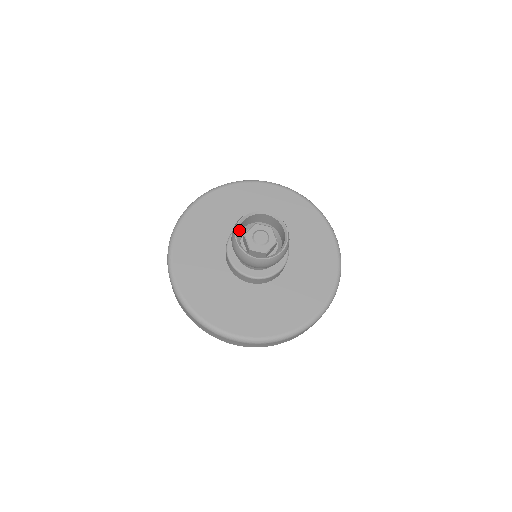
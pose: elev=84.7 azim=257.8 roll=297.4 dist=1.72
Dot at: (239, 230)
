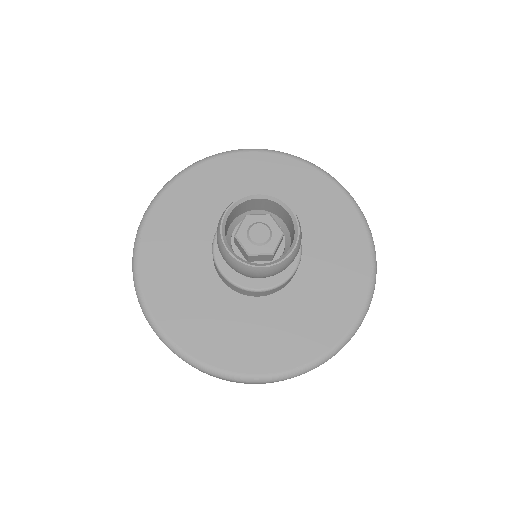
Dot at: (225, 231)
